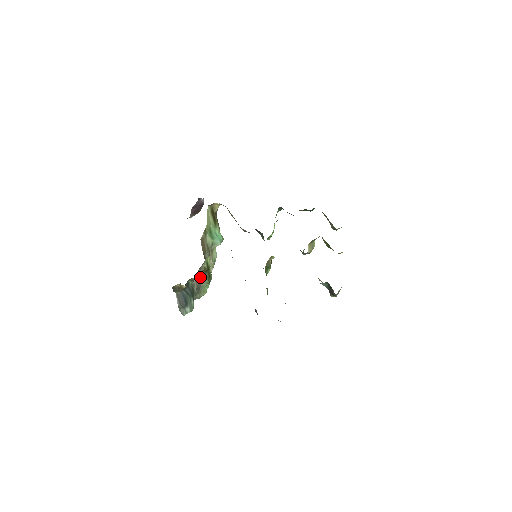
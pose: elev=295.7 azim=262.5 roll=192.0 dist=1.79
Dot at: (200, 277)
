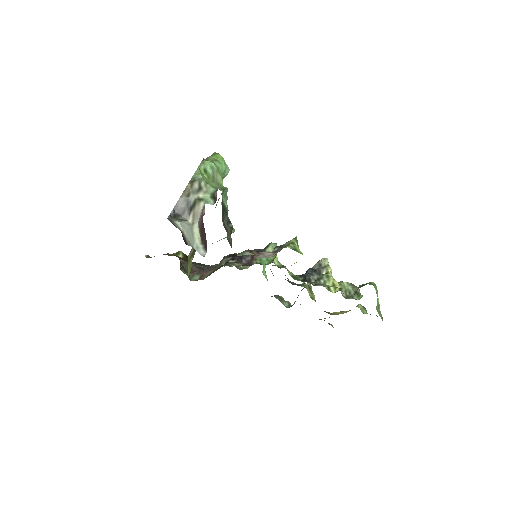
Dot at: occluded
